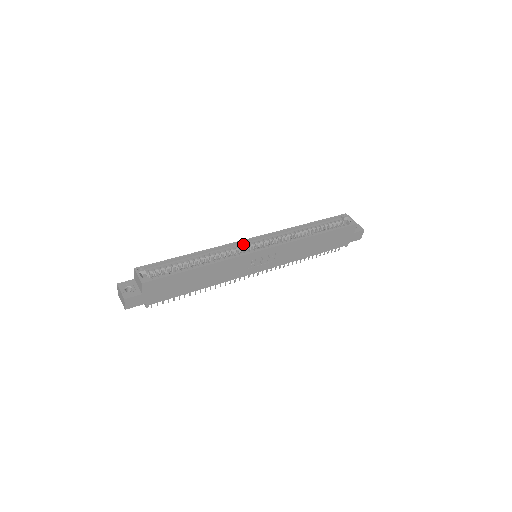
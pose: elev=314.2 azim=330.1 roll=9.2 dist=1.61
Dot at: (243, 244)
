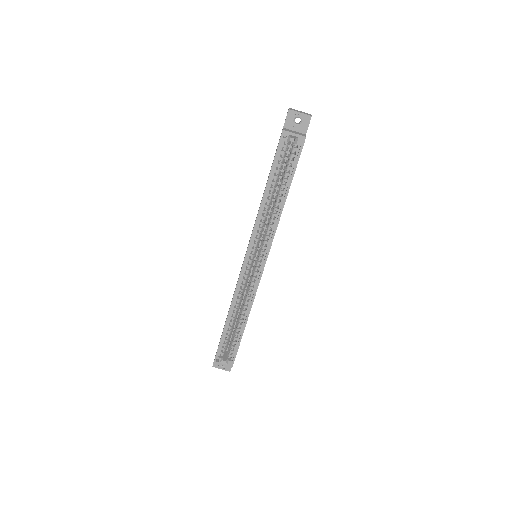
Dot at: (244, 273)
